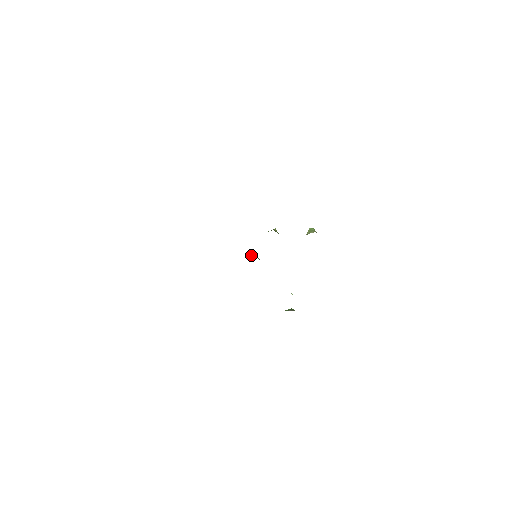
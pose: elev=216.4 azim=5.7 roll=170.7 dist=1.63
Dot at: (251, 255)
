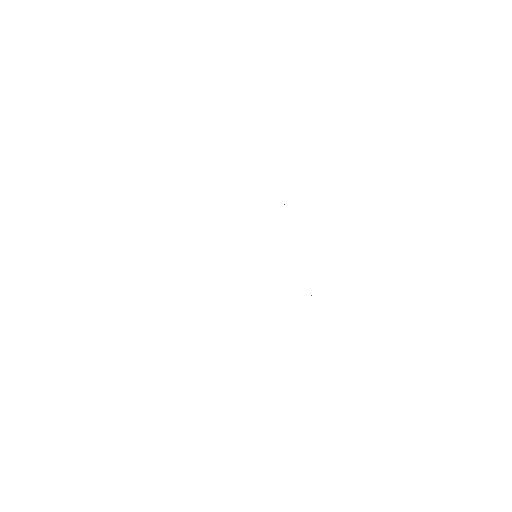
Dot at: occluded
